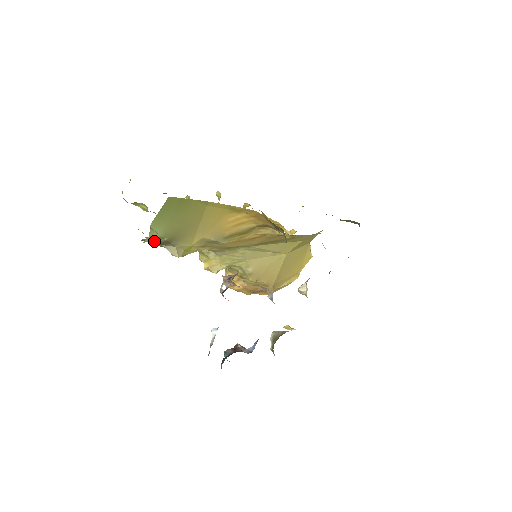
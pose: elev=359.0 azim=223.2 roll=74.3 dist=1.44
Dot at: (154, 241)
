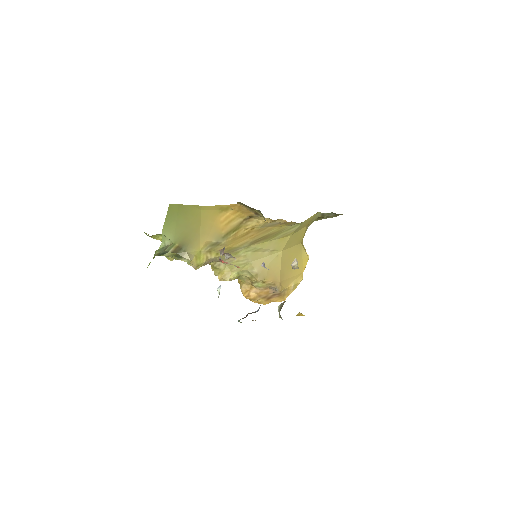
Dot at: (169, 250)
